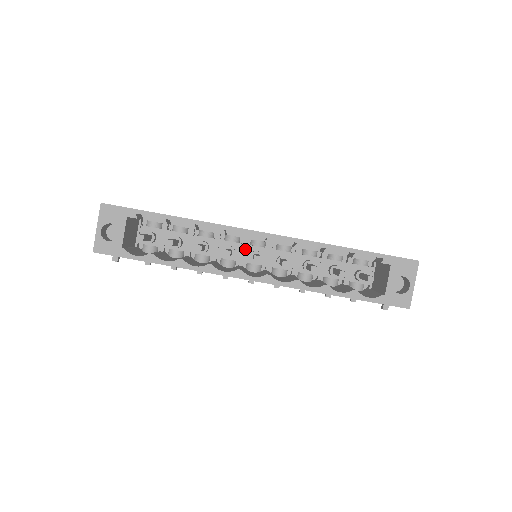
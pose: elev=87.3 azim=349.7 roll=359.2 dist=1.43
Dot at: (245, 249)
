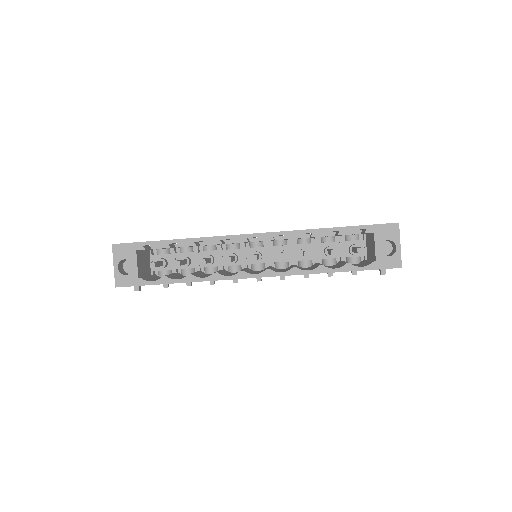
Dot at: (246, 252)
